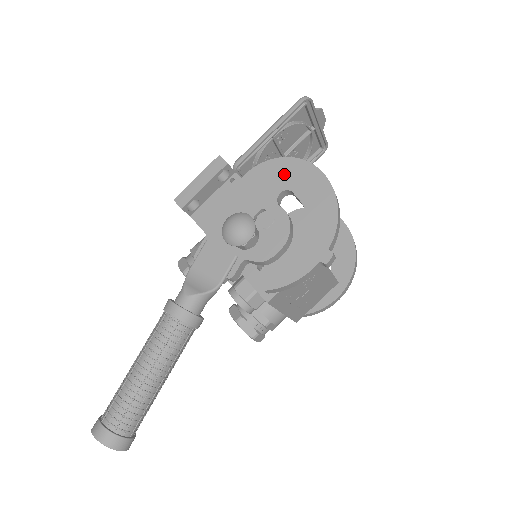
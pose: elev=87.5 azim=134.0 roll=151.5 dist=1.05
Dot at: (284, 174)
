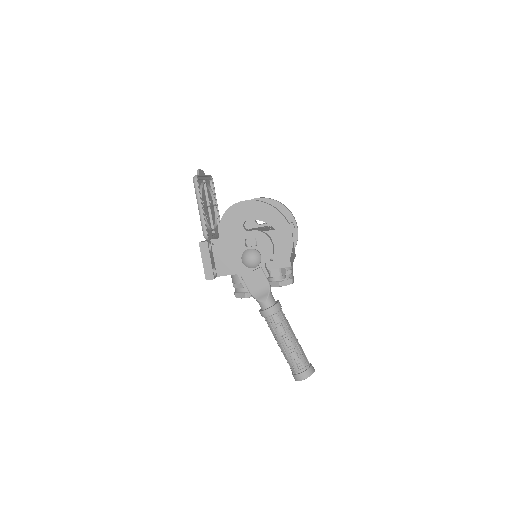
Dot at: (234, 218)
